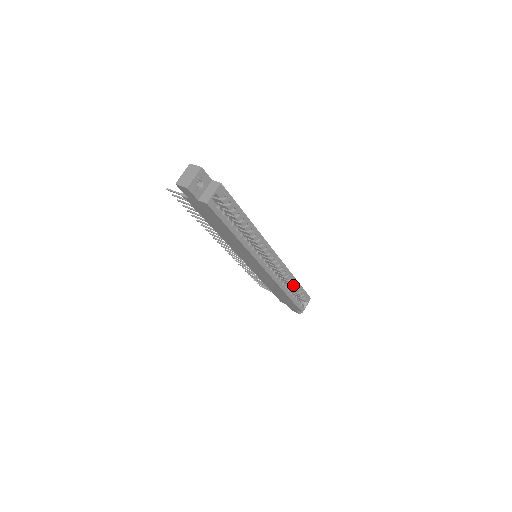
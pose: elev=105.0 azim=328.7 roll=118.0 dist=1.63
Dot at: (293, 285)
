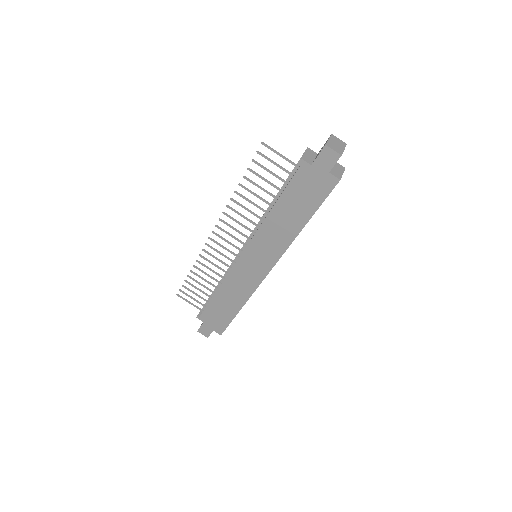
Dot at: occluded
